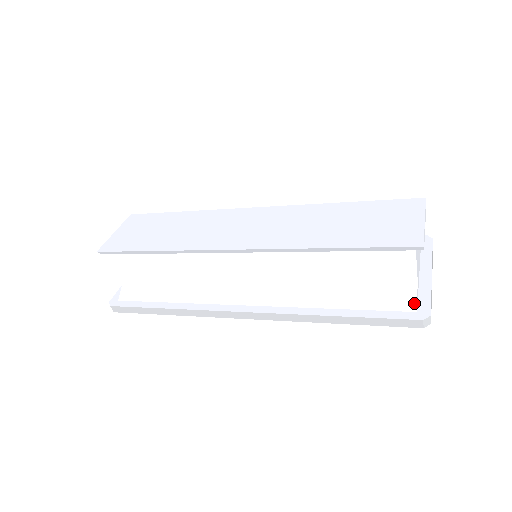
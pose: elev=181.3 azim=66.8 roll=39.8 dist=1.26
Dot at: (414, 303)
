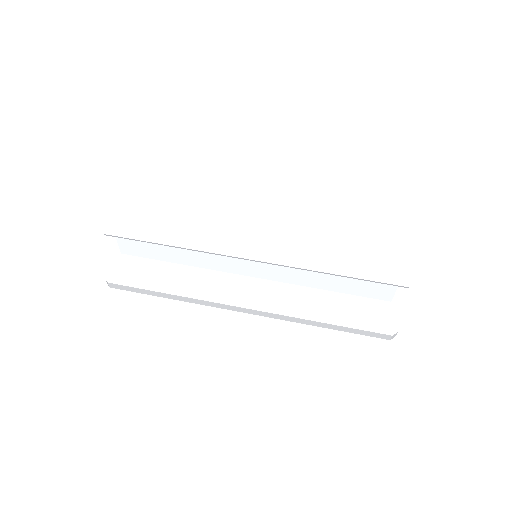
Dot at: (386, 320)
